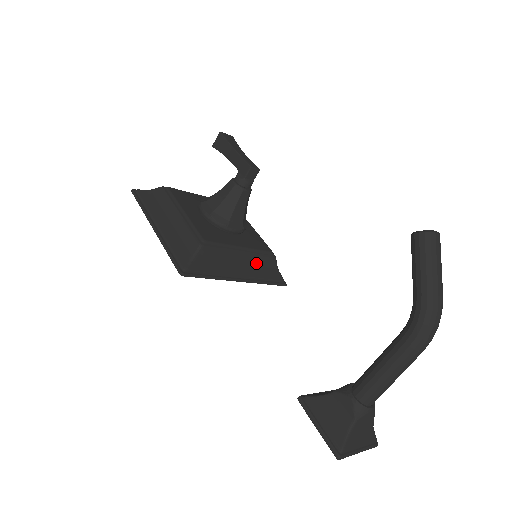
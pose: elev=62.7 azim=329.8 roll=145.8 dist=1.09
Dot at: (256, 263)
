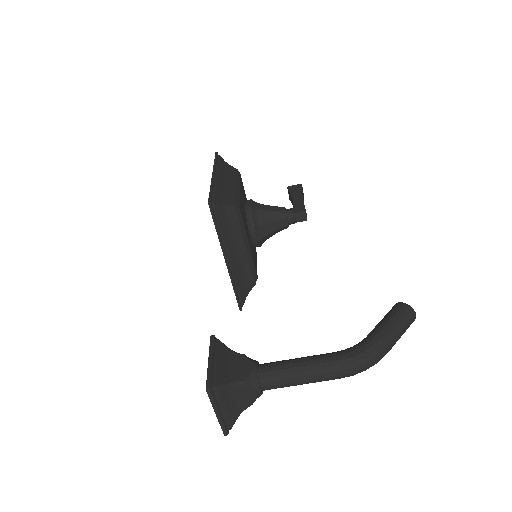
Dot at: (244, 268)
